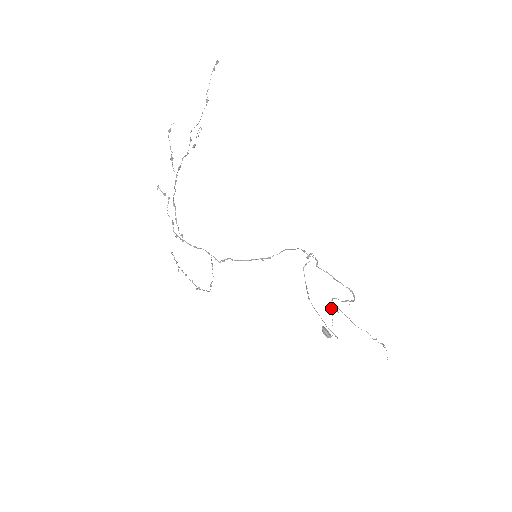
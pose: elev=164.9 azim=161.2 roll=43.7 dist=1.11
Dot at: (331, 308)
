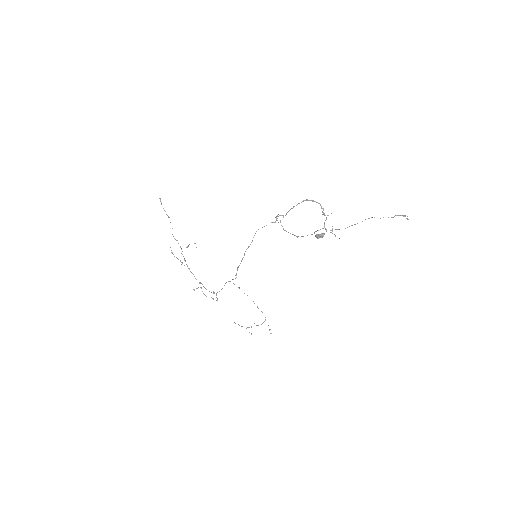
Dot at: occluded
